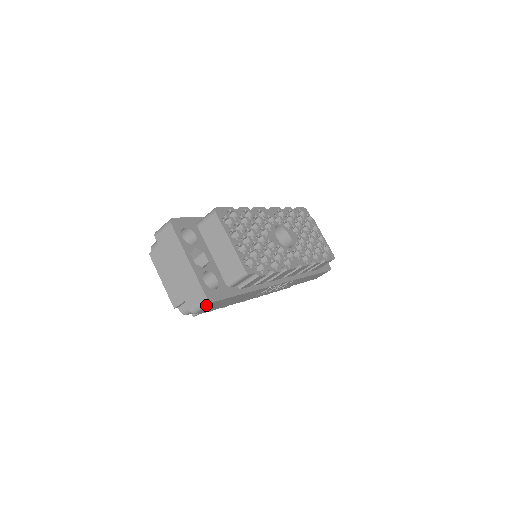
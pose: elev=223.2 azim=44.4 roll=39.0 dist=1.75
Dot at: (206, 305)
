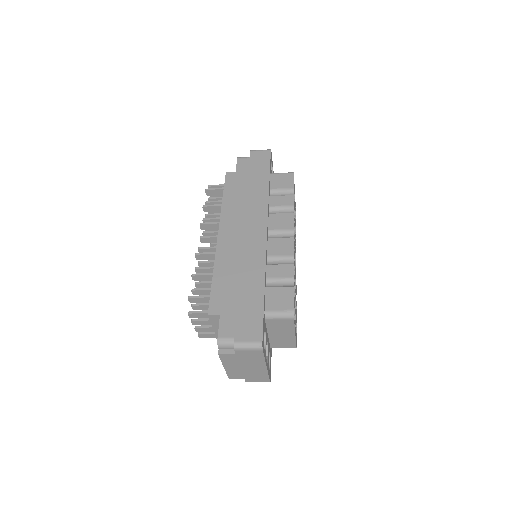
Dot at: occluded
